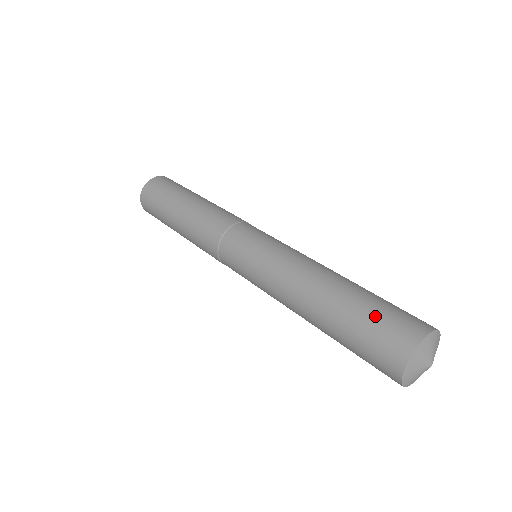
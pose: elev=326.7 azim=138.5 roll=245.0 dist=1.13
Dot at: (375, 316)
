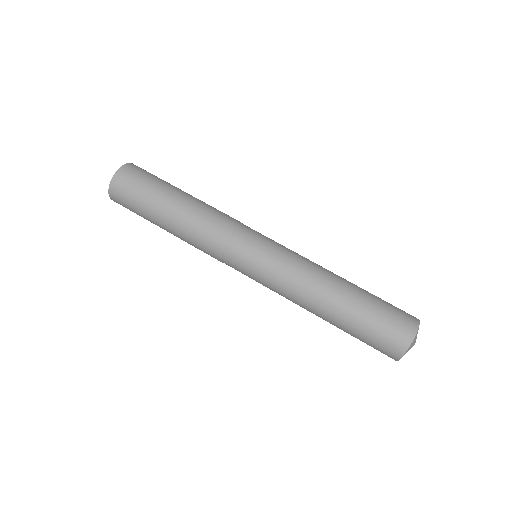
Dot at: (376, 325)
